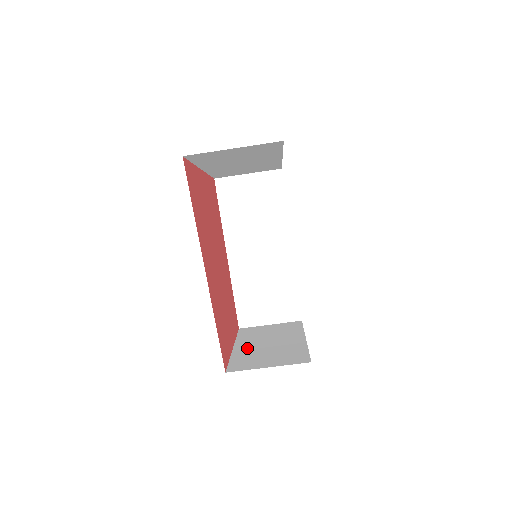
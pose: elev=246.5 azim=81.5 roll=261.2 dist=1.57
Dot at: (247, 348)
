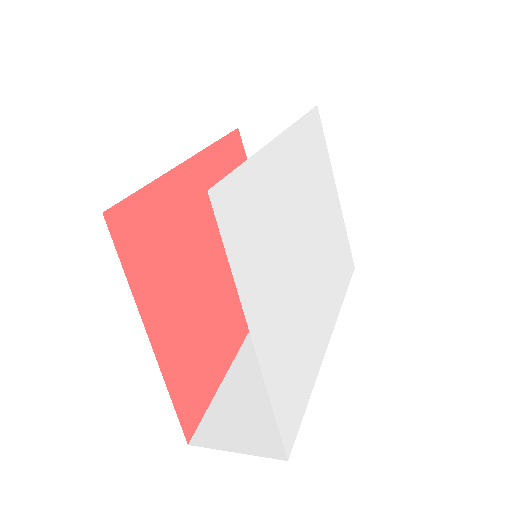
Dot at: occluded
